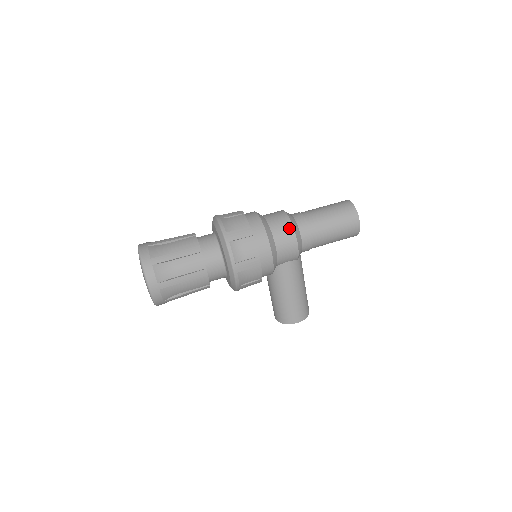
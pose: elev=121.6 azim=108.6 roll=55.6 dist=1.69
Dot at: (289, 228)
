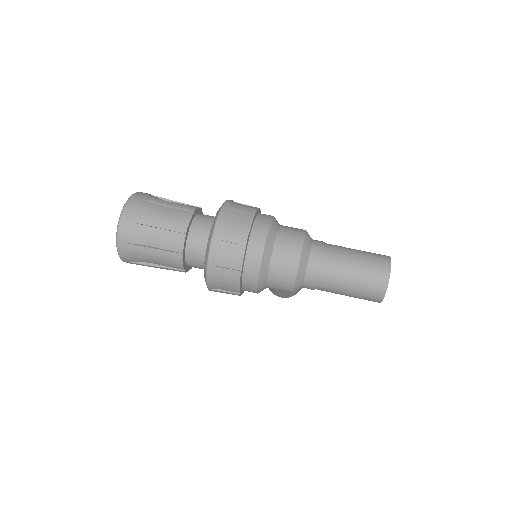
Dot at: (290, 281)
